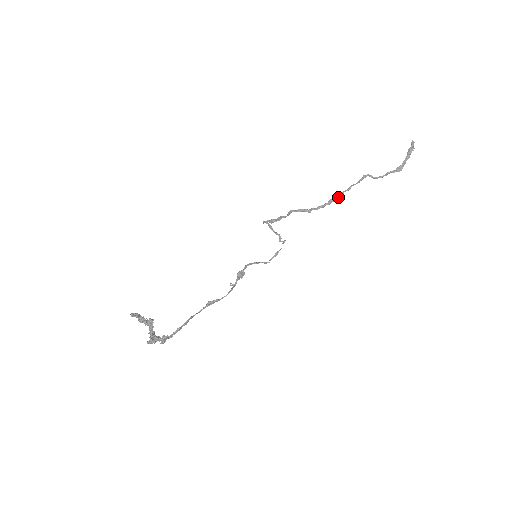
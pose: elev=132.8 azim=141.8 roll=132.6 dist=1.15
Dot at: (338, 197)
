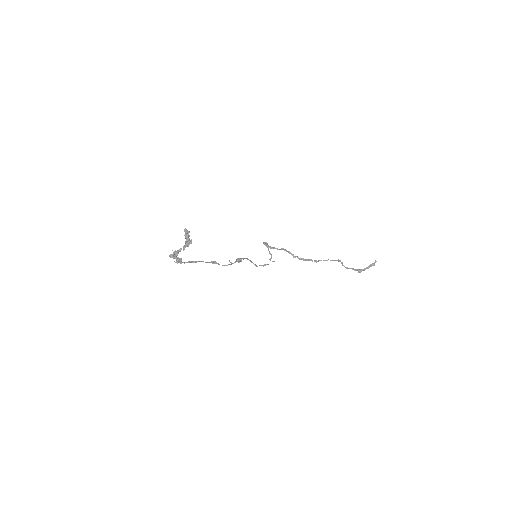
Dot at: (317, 261)
